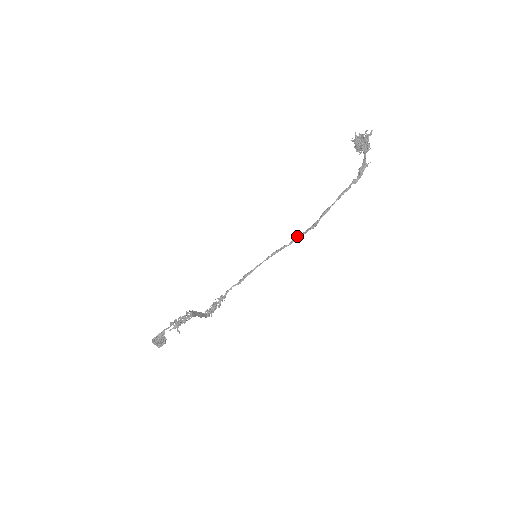
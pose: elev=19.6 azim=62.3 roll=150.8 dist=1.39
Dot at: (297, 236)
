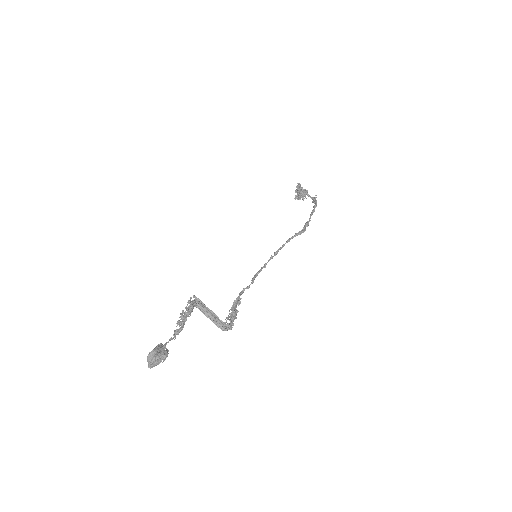
Dot at: (290, 238)
